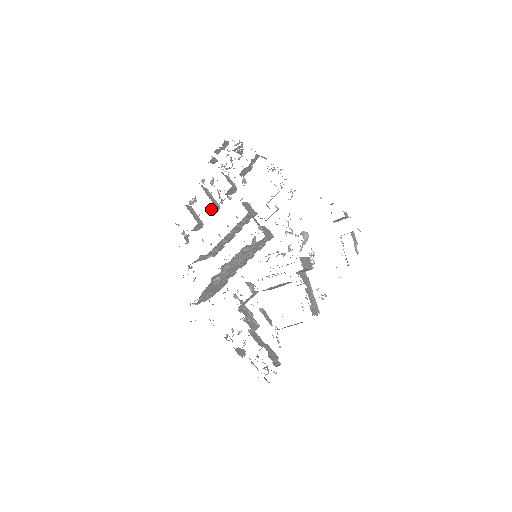
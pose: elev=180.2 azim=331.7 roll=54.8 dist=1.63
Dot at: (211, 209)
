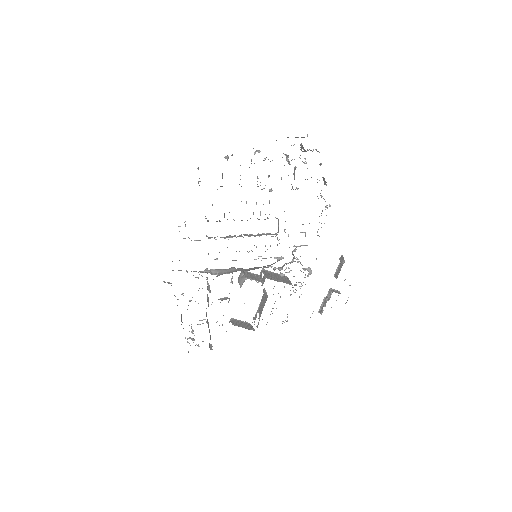
Dot at: occluded
